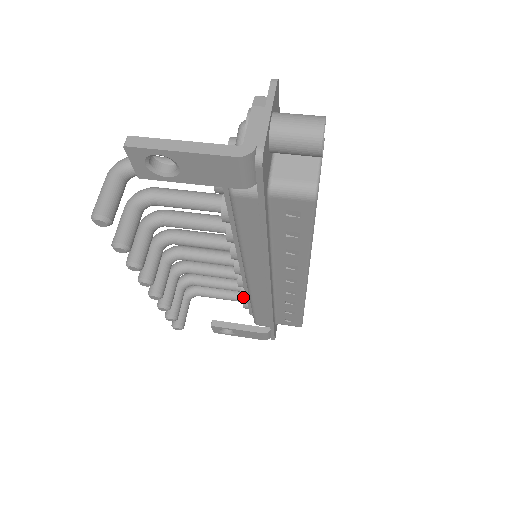
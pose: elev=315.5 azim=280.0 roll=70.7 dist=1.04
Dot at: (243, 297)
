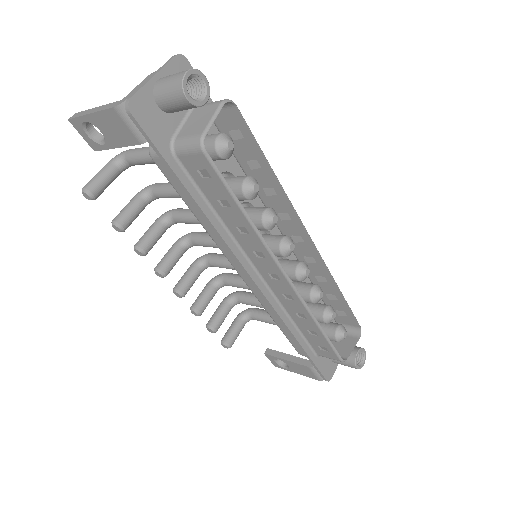
Dot at: occluded
